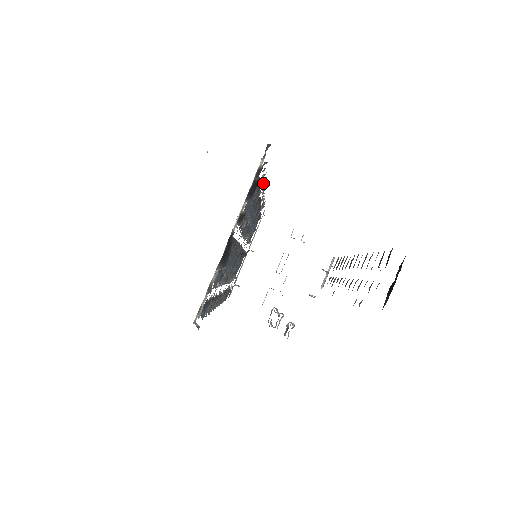
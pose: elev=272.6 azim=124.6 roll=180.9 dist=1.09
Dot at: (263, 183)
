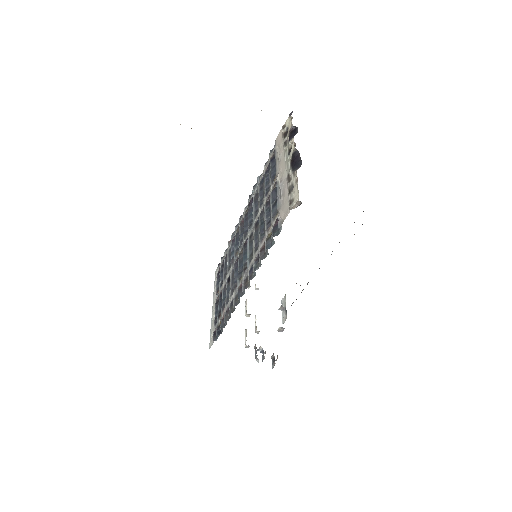
Dot at: (251, 195)
